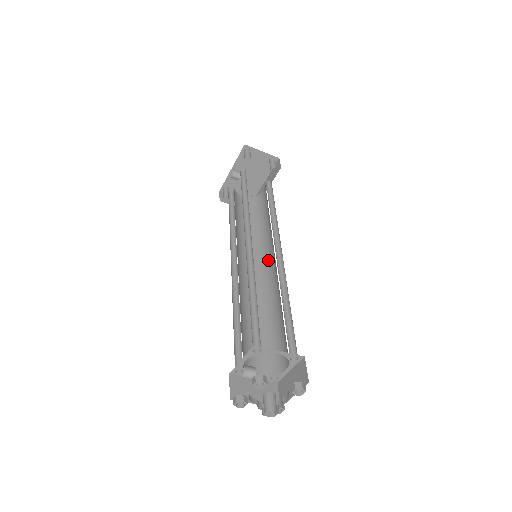
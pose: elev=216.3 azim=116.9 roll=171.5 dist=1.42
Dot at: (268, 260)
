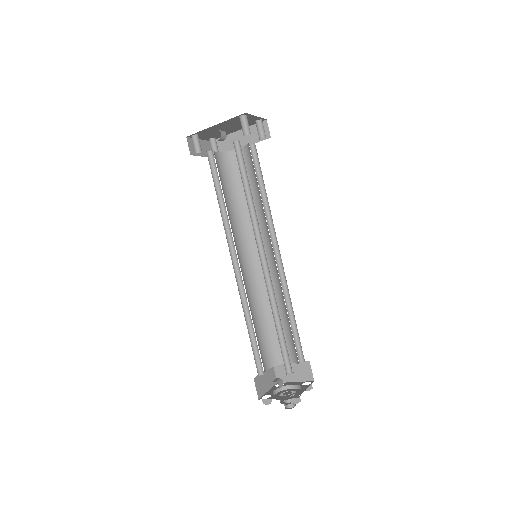
Dot at: occluded
